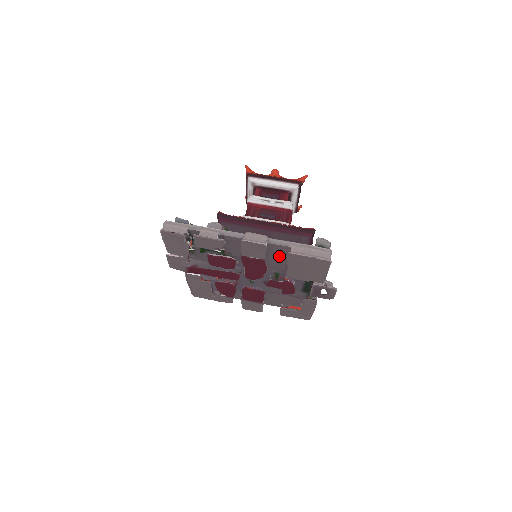
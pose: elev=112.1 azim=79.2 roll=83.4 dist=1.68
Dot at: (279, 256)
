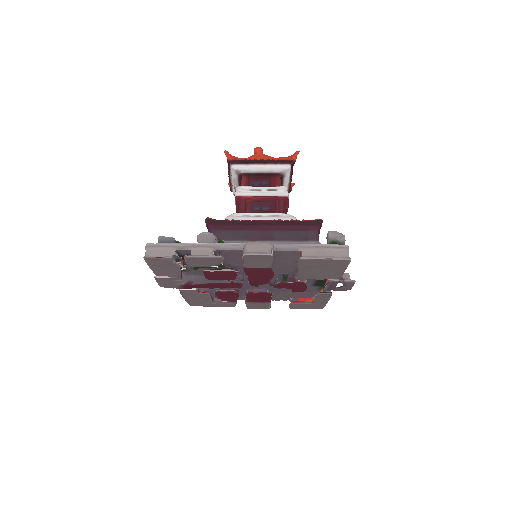
Dot at: (287, 260)
